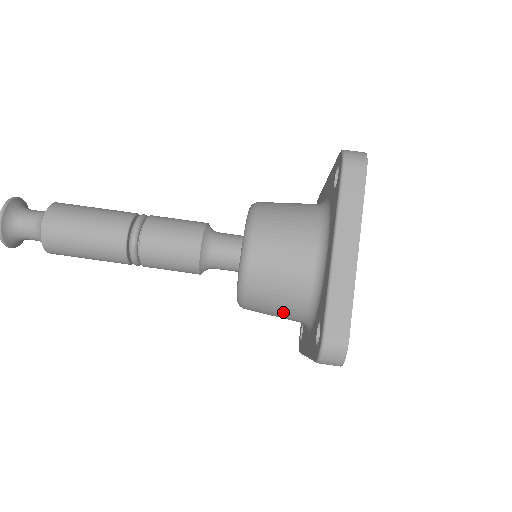
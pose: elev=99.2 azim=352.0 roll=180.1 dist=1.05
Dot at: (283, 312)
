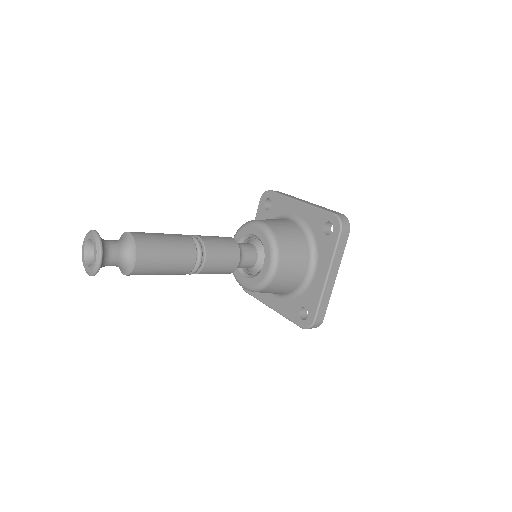
Dot at: (299, 254)
